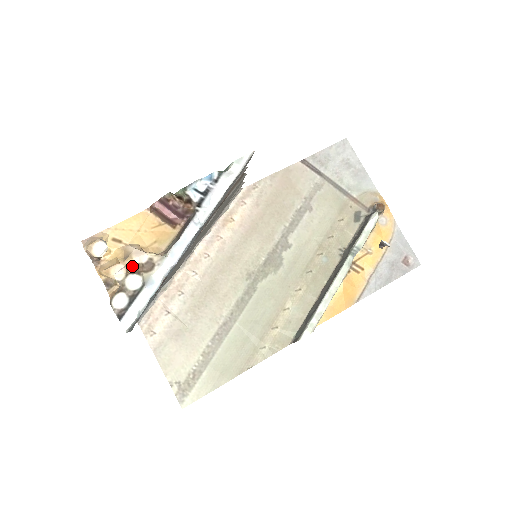
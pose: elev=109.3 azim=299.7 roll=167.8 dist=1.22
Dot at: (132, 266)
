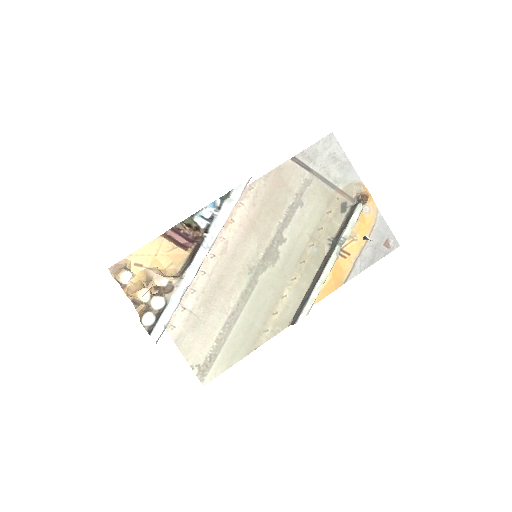
Dot at: occluded
